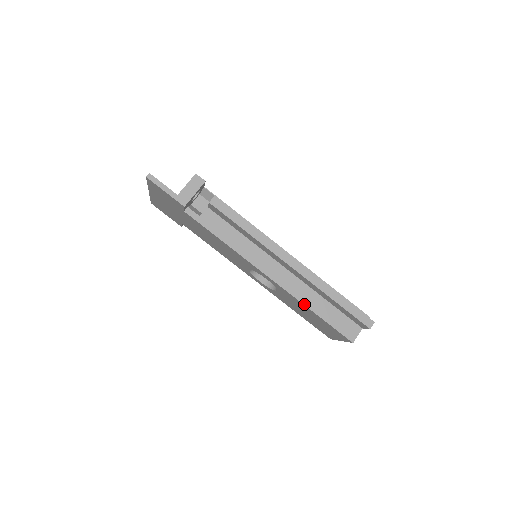
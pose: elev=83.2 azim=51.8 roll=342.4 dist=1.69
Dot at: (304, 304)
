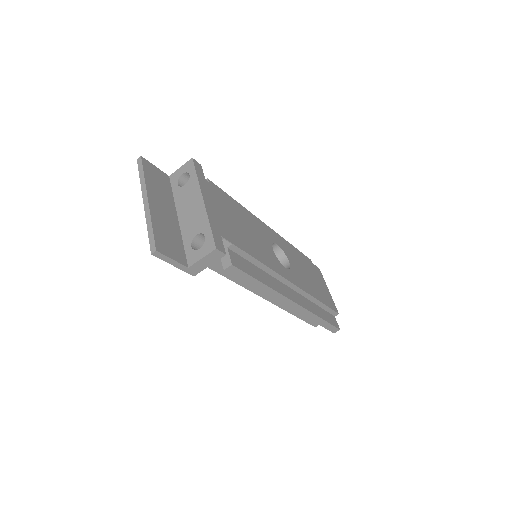
Dot at: (287, 311)
